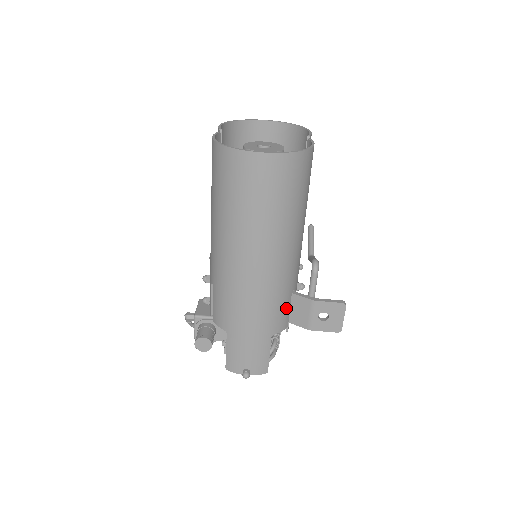
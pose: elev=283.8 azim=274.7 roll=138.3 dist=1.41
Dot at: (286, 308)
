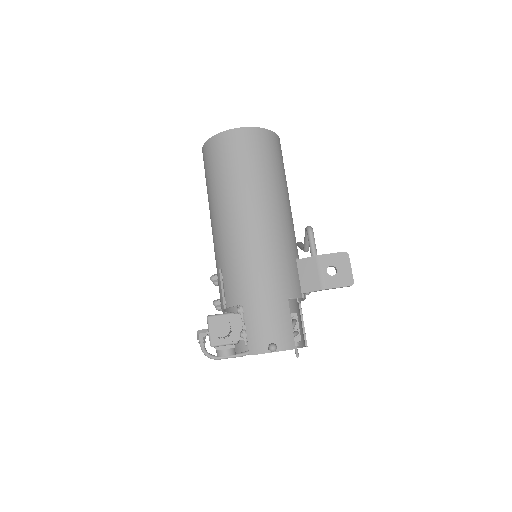
Dot at: (295, 272)
